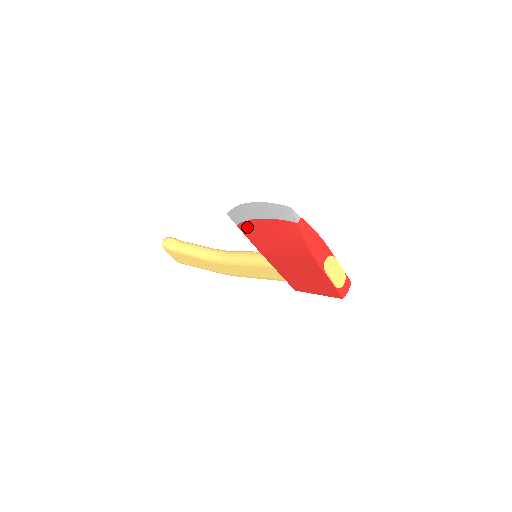
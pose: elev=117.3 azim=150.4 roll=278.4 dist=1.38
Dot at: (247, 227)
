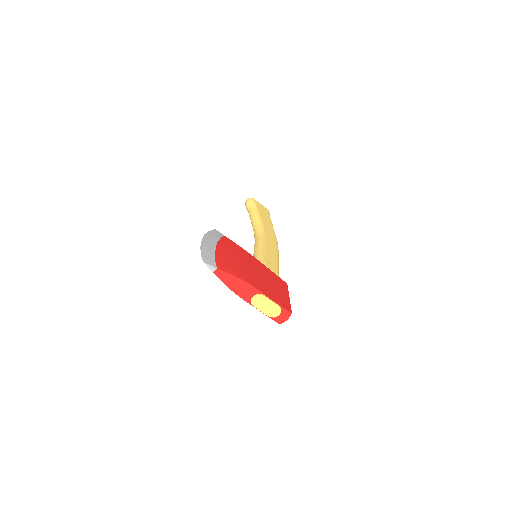
Dot at: occluded
